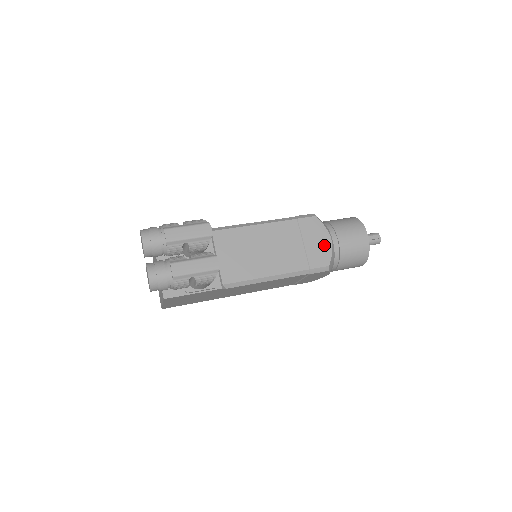
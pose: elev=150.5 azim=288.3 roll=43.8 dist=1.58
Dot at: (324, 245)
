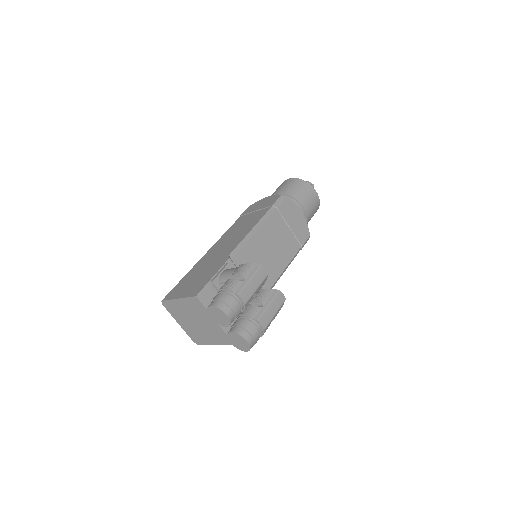
Dot at: (301, 220)
